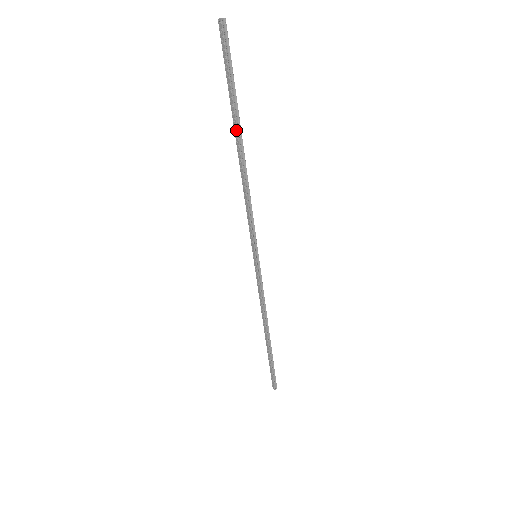
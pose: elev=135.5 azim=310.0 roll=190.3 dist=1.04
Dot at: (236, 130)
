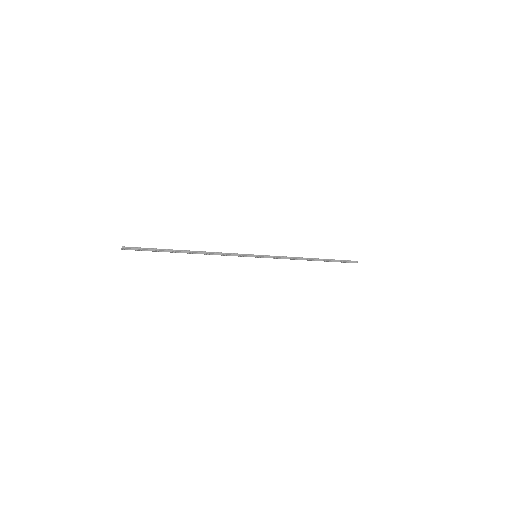
Dot at: occluded
